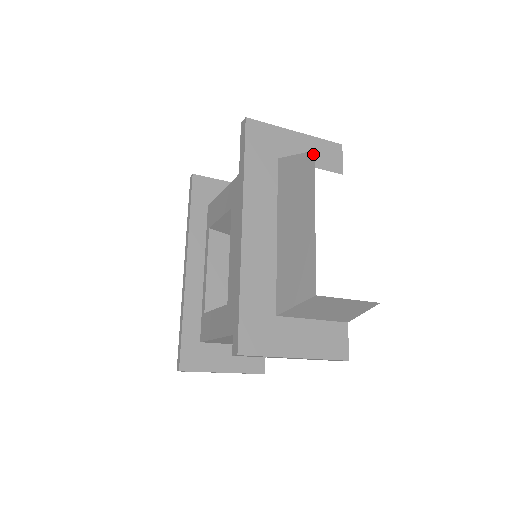
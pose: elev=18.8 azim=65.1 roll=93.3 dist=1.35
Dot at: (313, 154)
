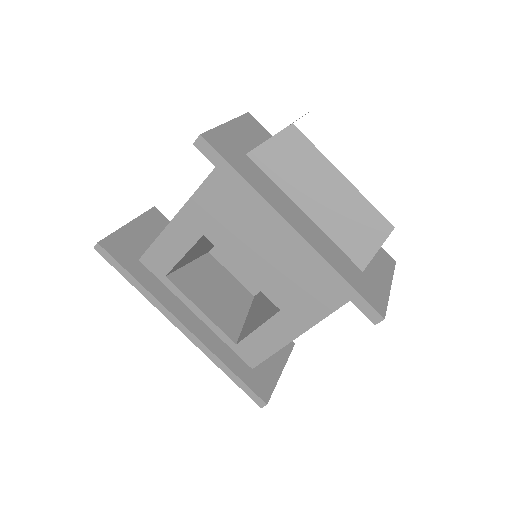
Dot at: (294, 127)
